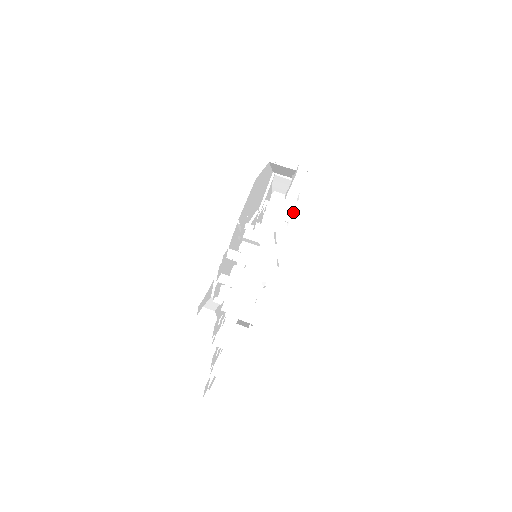
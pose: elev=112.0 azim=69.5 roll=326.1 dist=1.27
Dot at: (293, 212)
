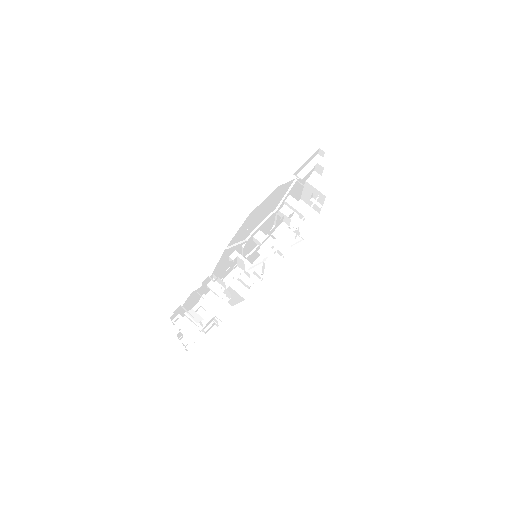
Dot at: occluded
